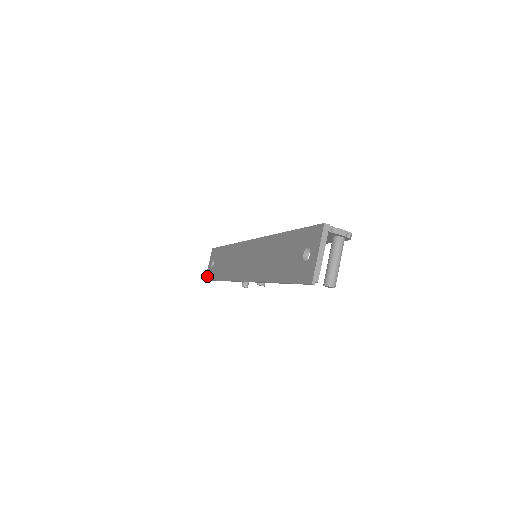
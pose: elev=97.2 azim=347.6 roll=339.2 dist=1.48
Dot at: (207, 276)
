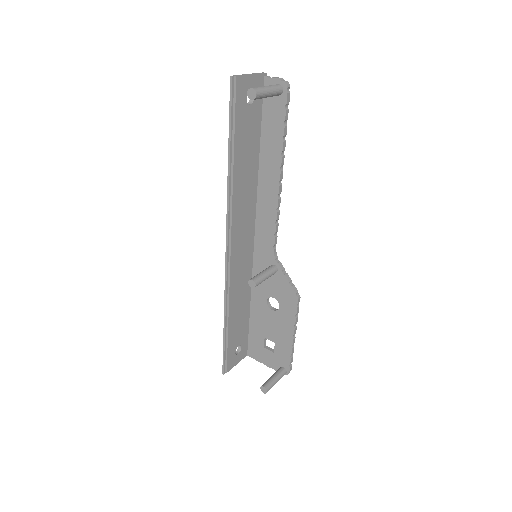
Dot at: (225, 365)
